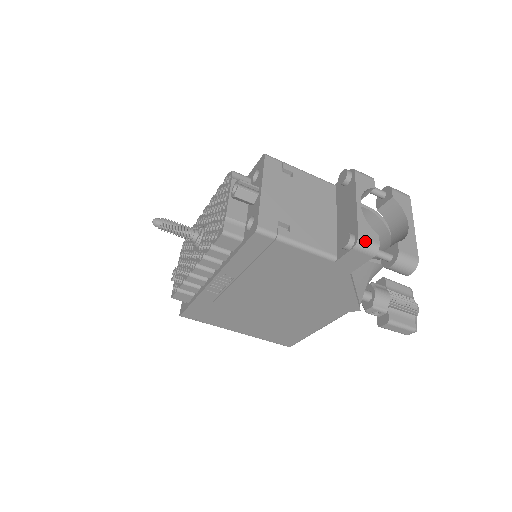
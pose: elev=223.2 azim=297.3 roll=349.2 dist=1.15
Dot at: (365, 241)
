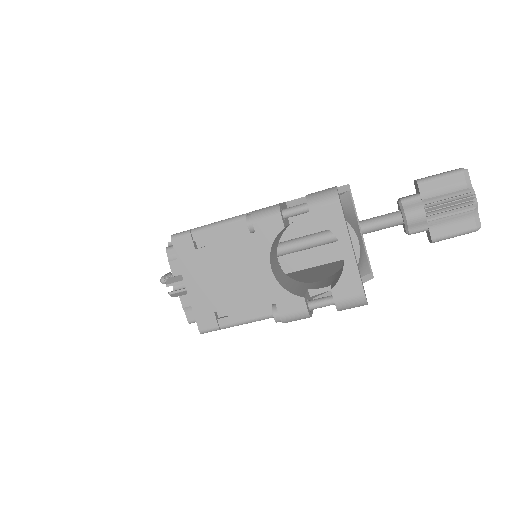
Dot at: (289, 317)
